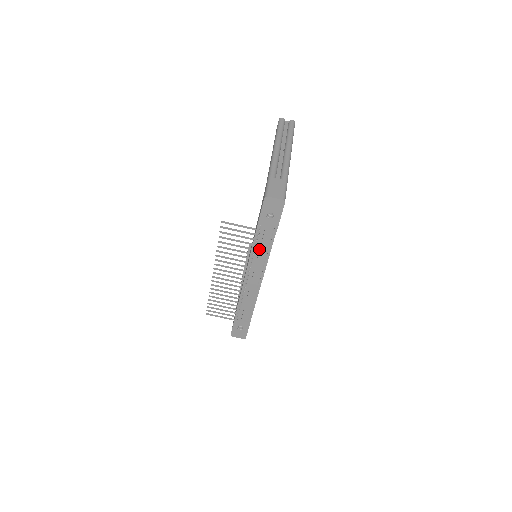
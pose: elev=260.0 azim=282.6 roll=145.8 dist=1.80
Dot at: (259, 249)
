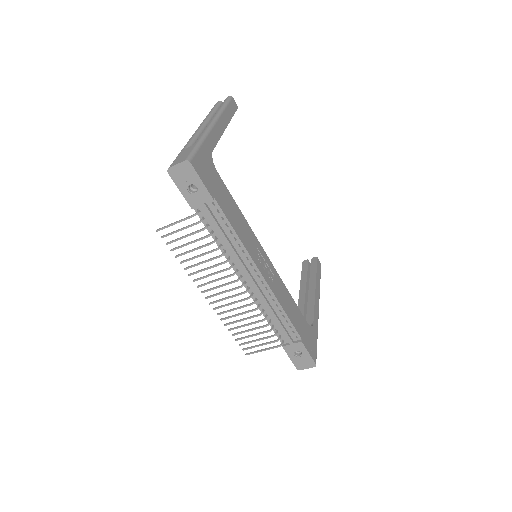
Dot at: (223, 239)
